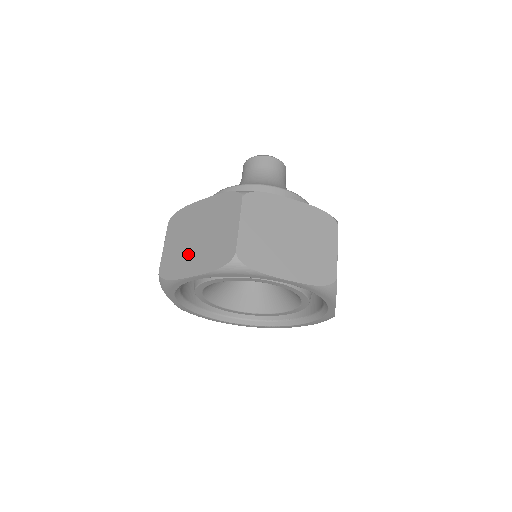
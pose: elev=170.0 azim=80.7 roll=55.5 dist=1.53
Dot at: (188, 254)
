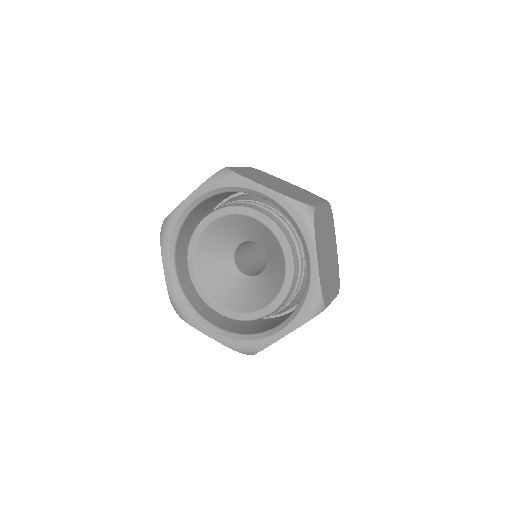
Dot at: occluded
